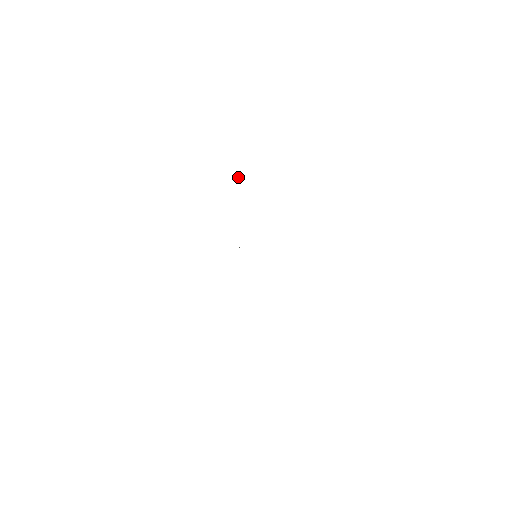
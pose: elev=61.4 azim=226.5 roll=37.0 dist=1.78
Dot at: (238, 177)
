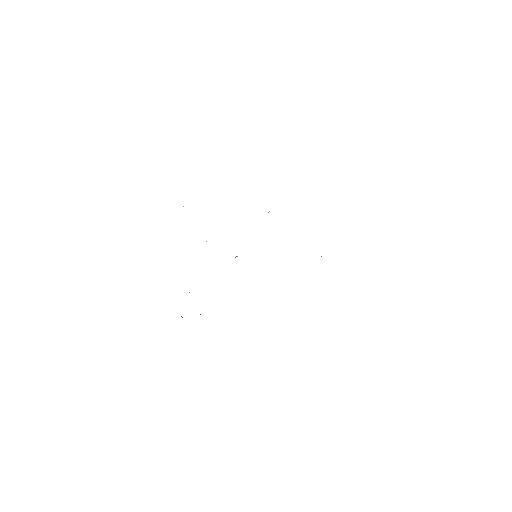
Dot at: occluded
